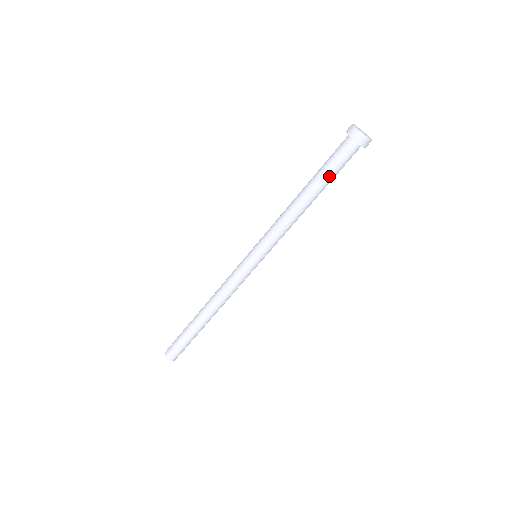
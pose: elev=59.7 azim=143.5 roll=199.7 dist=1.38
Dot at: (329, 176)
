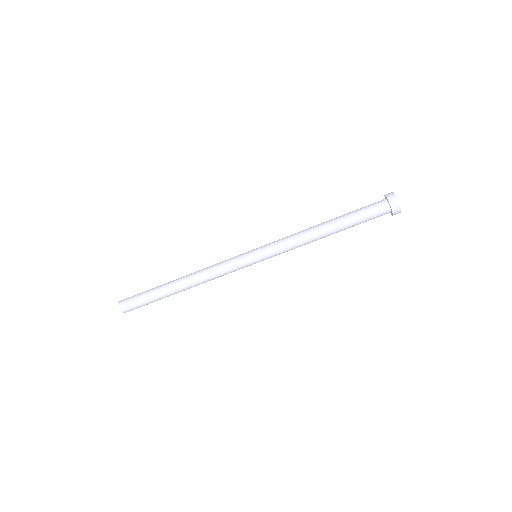
Dot at: occluded
